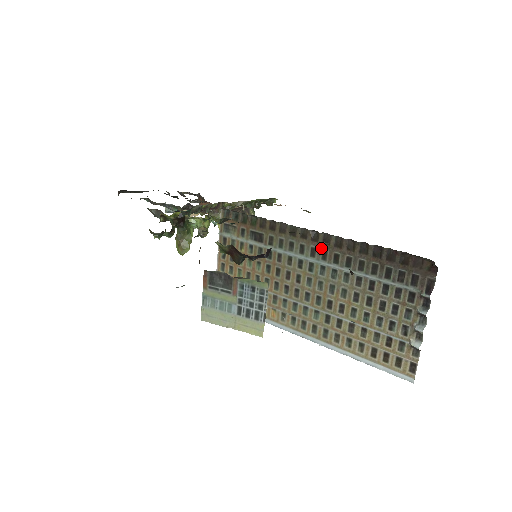
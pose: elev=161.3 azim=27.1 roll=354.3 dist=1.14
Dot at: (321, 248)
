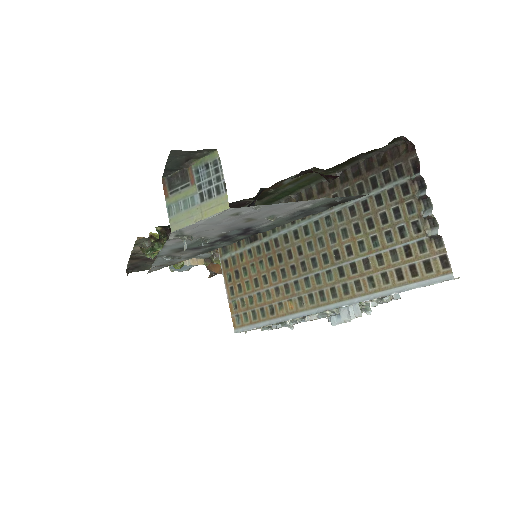
Dot at: occluded
